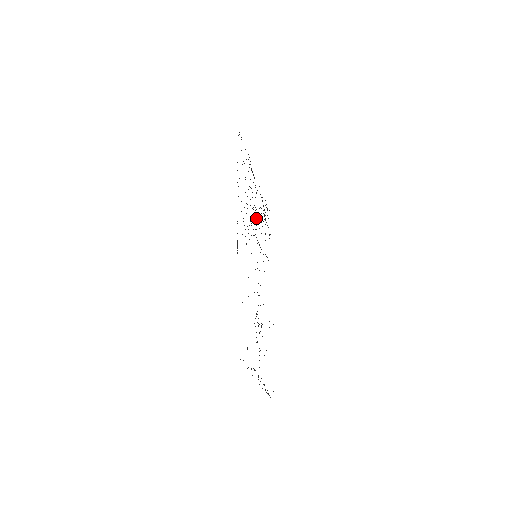
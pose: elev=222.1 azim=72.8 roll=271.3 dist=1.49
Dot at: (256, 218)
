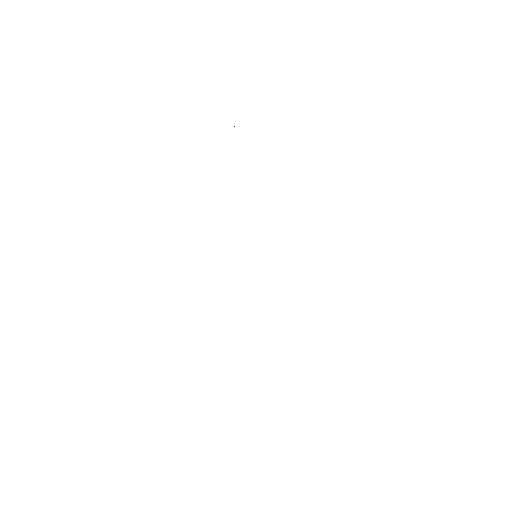
Dot at: occluded
